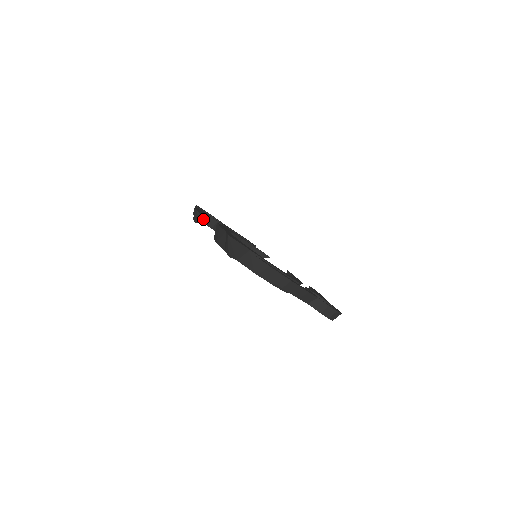
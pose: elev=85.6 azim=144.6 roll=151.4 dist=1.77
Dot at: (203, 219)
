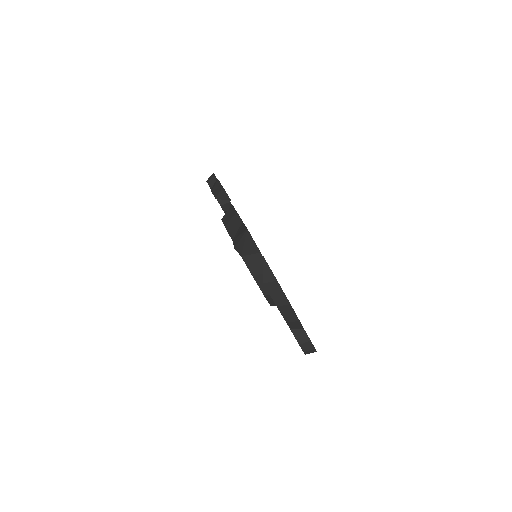
Dot at: (227, 199)
